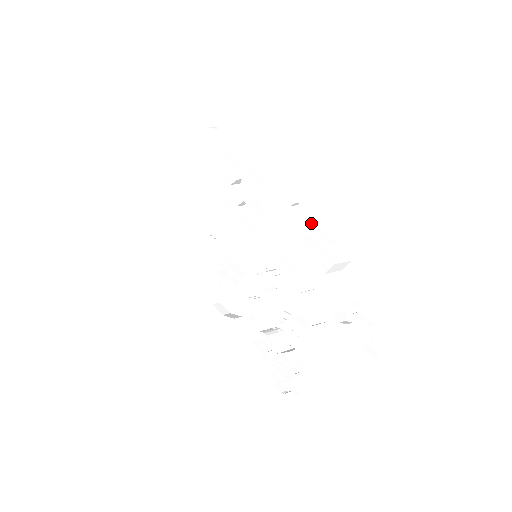
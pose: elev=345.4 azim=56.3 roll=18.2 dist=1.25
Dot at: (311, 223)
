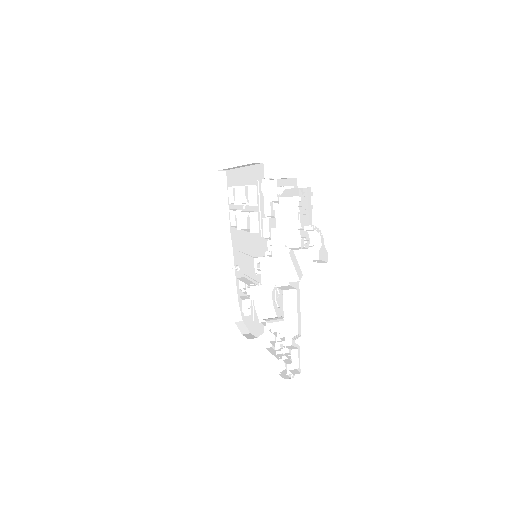
Dot at: occluded
